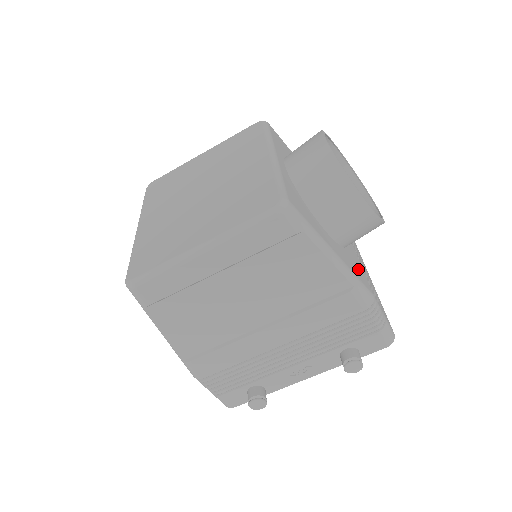
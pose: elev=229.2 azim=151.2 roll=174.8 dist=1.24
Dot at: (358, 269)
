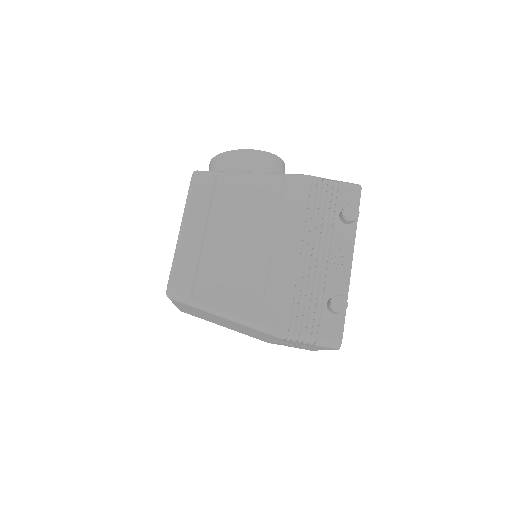
Dot at: occluded
